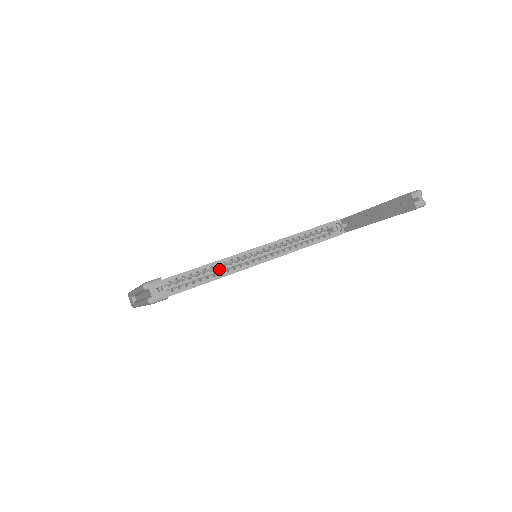
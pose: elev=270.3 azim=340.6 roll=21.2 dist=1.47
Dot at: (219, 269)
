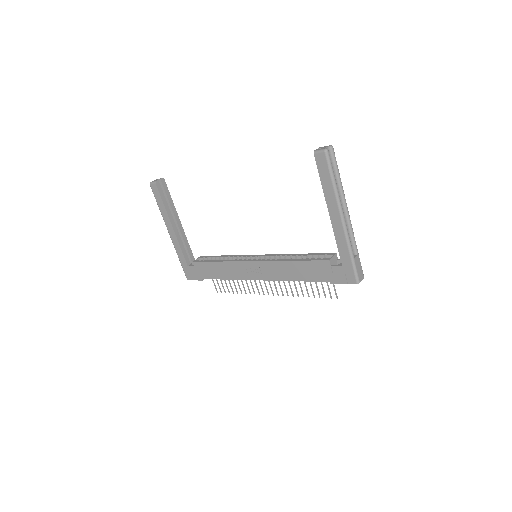
Dot at: occluded
